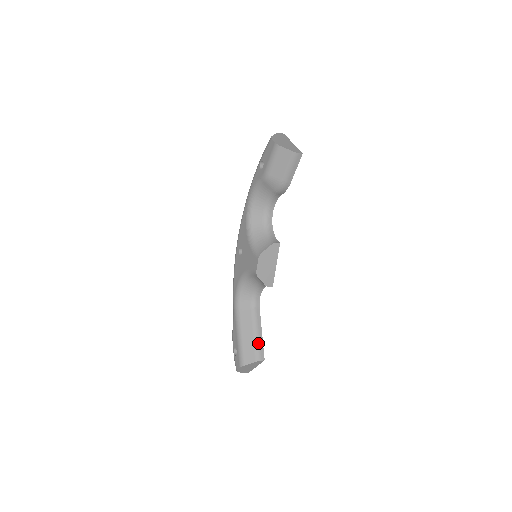
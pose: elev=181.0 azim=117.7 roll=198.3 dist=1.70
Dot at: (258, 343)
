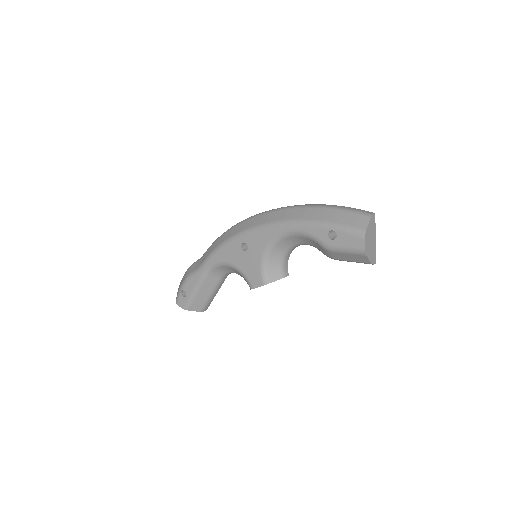
Dot at: (210, 301)
